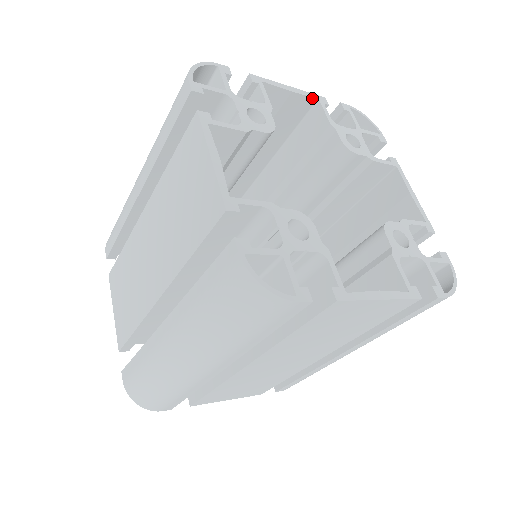
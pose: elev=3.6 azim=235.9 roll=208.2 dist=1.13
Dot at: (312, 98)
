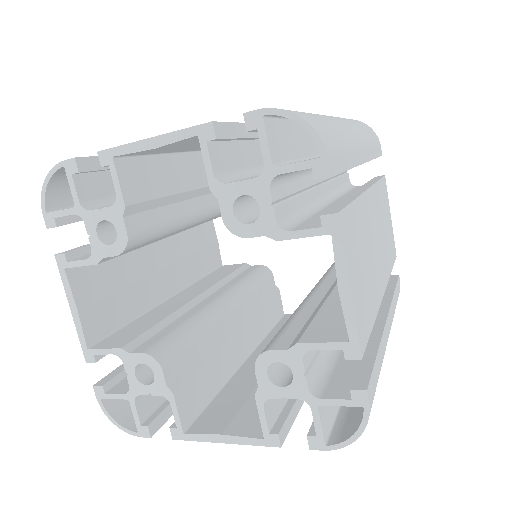
Dot at: (188, 138)
